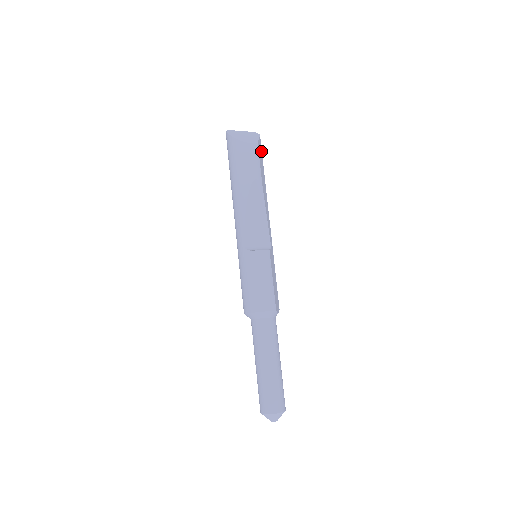
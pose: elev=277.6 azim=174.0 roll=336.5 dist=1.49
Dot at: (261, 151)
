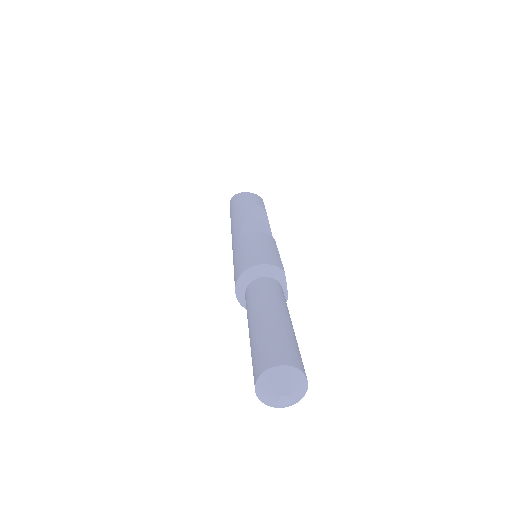
Dot at: occluded
